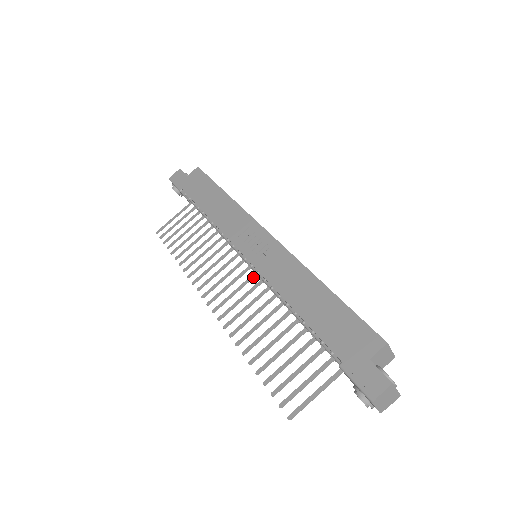
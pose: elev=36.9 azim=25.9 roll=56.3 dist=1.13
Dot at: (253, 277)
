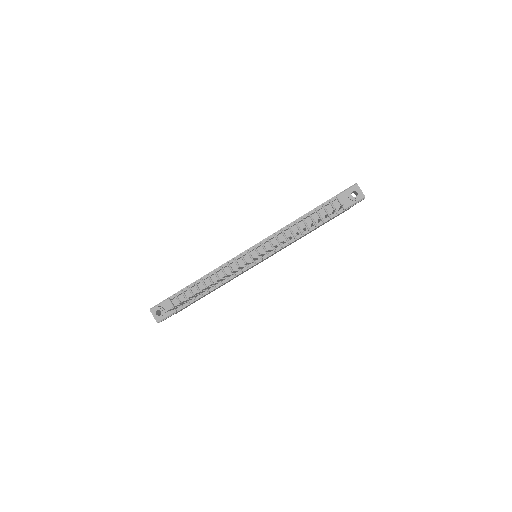
Dot at: (264, 254)
